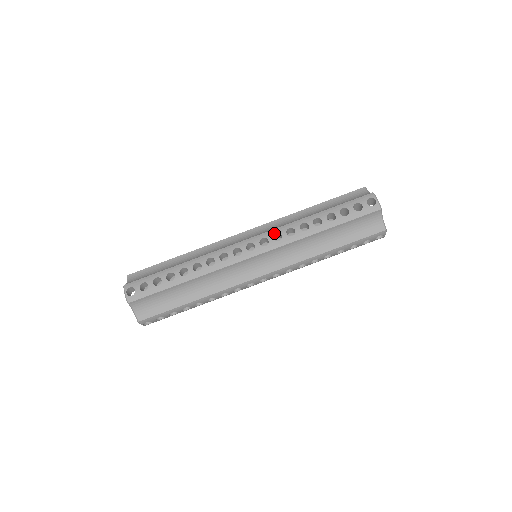
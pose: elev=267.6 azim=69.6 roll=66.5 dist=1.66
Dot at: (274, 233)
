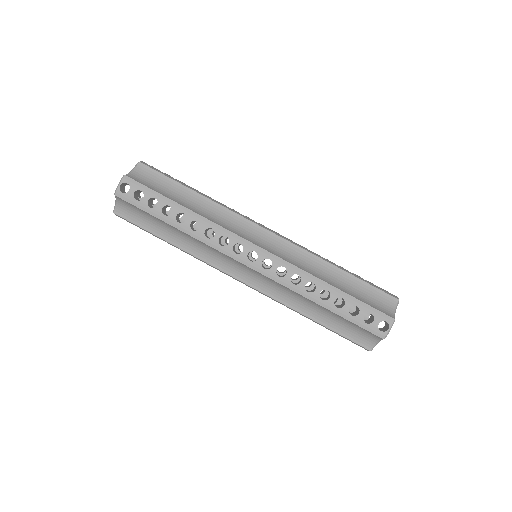
Dot at: occluded
